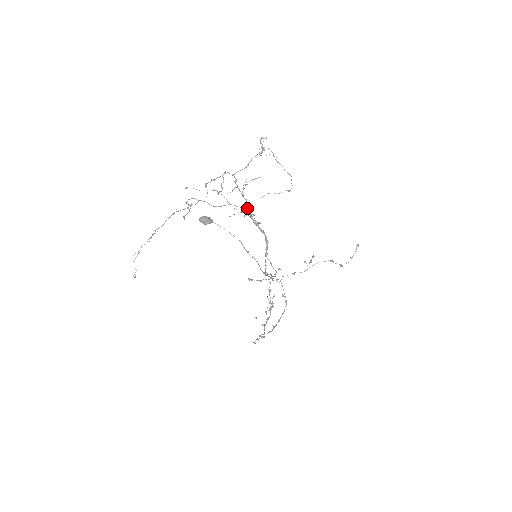
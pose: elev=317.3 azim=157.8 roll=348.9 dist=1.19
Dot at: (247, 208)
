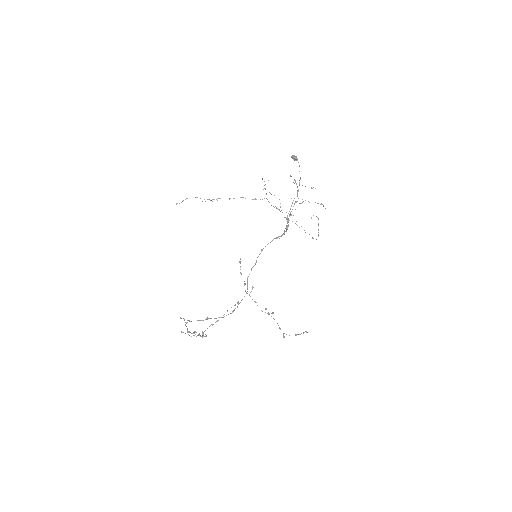
Dot at: (290, 214)
